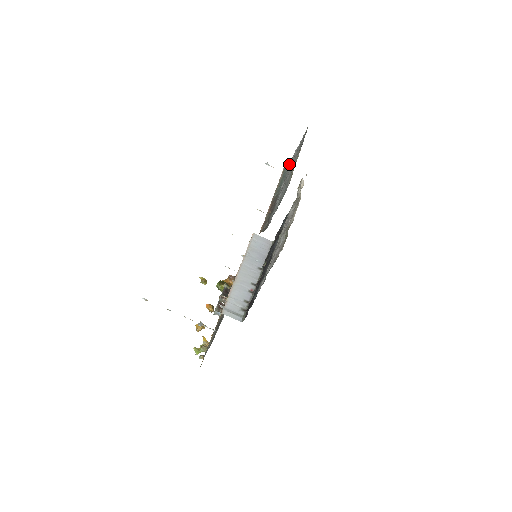
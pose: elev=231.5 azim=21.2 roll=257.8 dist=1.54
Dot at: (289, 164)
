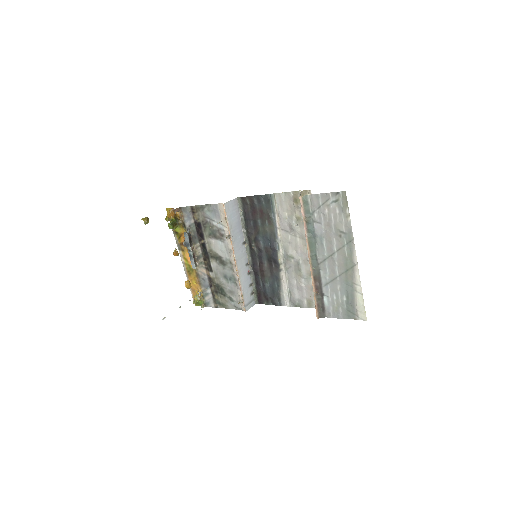
Dot at: (311, 212)
